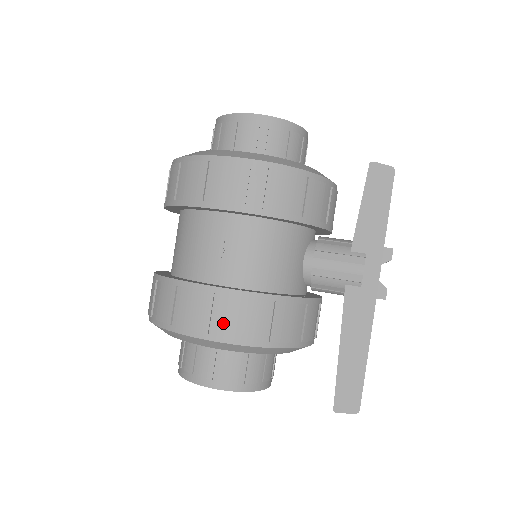
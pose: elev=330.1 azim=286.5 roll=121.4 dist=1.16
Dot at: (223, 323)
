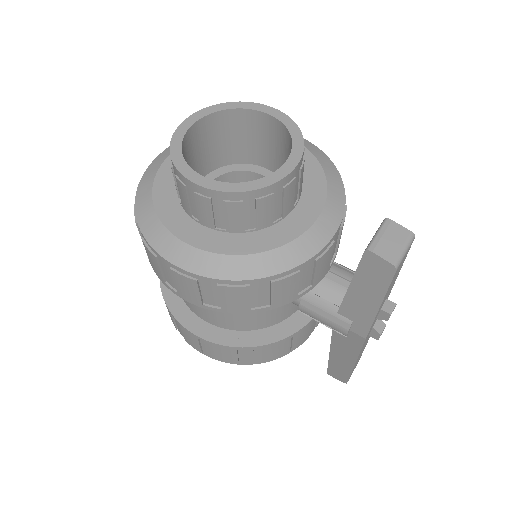
Dot at: (212, 352)
